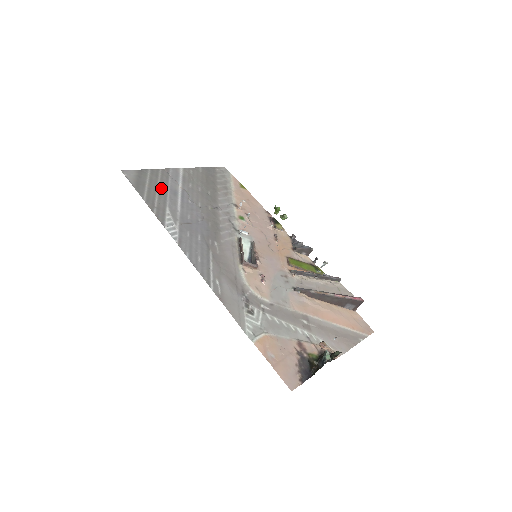
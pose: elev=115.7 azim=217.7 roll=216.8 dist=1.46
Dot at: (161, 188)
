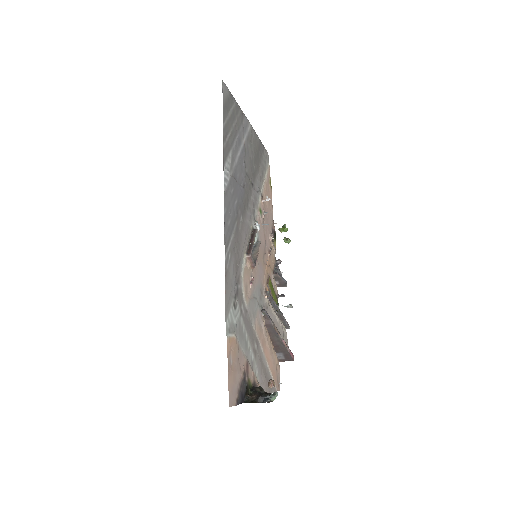
Dot at: (235, 127)
